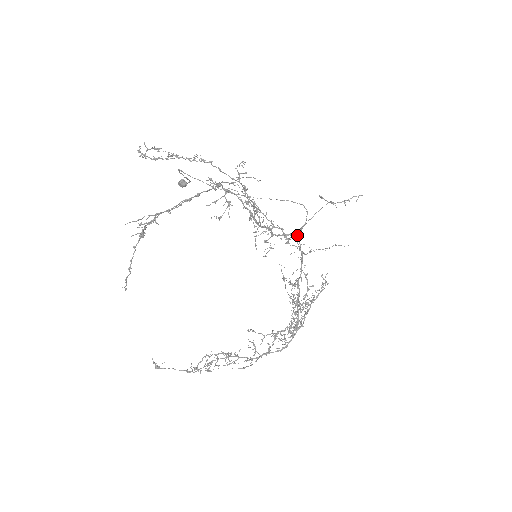
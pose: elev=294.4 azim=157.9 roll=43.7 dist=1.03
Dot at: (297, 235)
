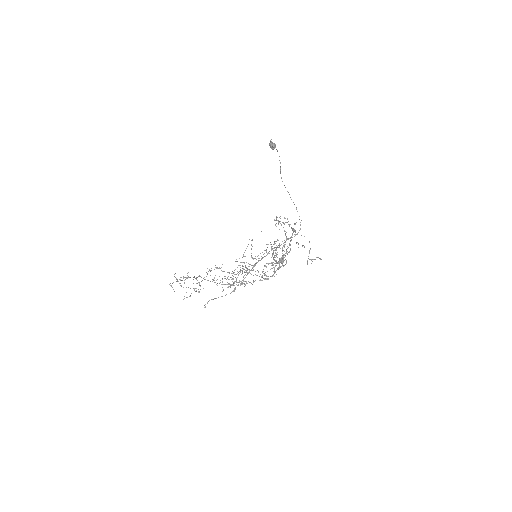
Dot at: occluded
